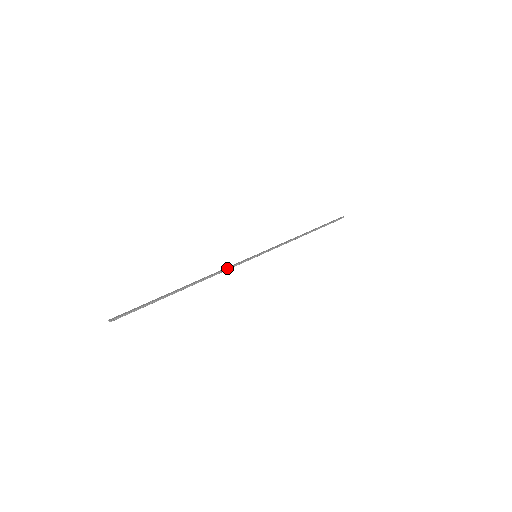
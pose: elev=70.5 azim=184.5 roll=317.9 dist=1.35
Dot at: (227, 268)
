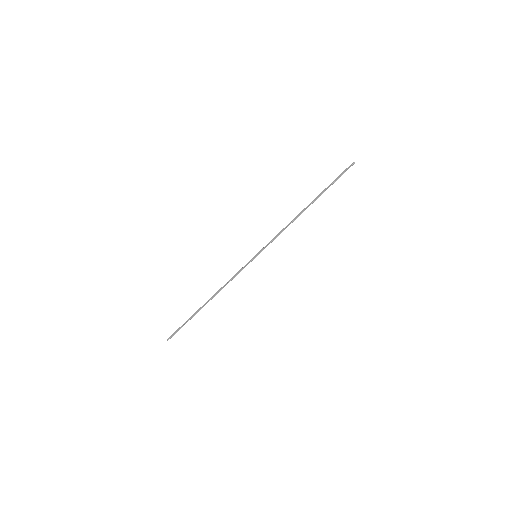
Dot at: (233, 278)
